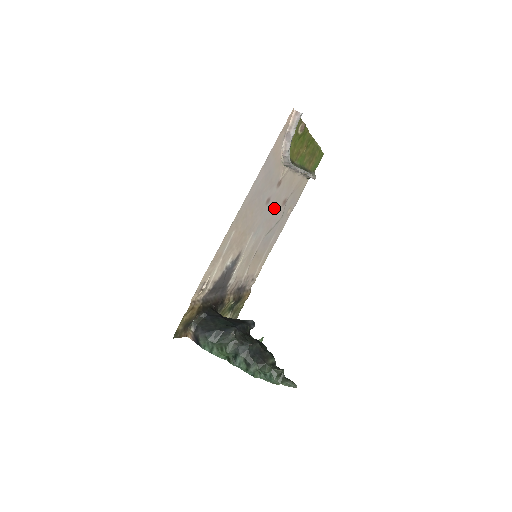
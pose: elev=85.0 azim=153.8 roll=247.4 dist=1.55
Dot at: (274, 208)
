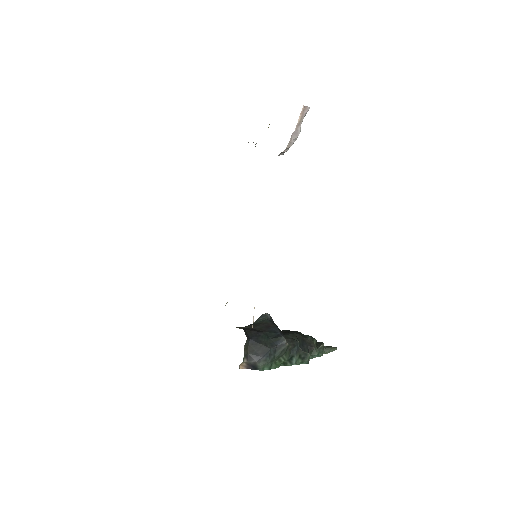
Dot at: occluded
